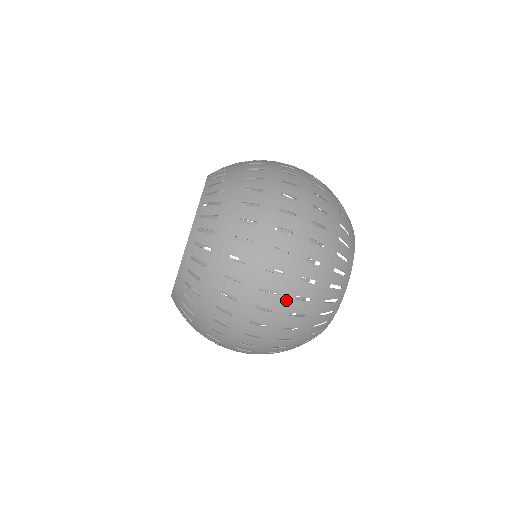
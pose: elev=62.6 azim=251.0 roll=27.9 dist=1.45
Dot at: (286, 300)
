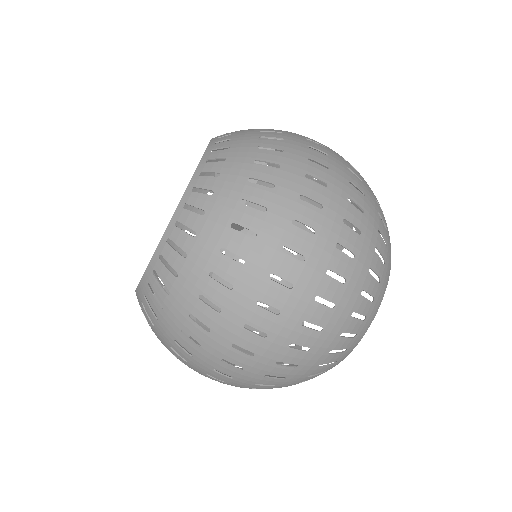
Dot at: (236, 386)
